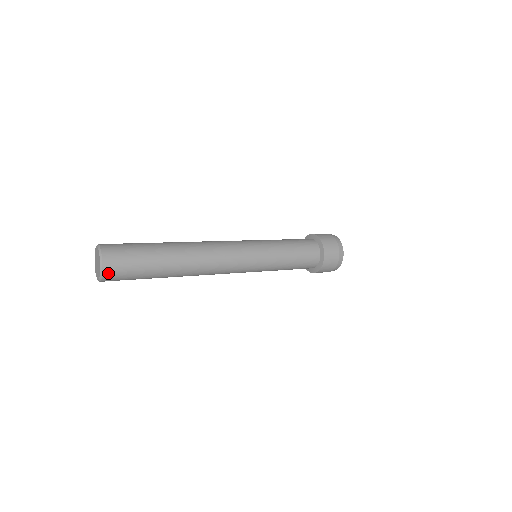
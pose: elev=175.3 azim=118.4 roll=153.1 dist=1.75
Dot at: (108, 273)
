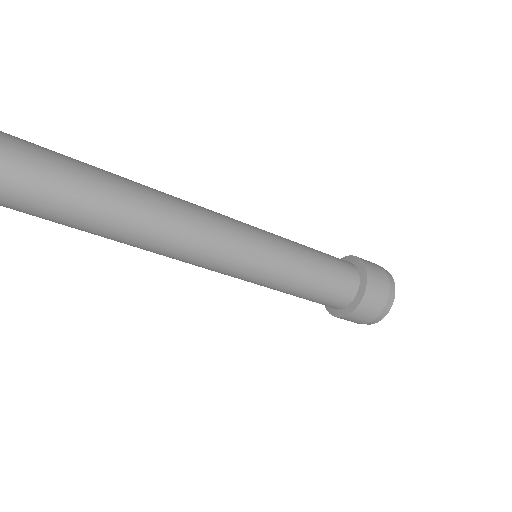
Dot at: out of frame
